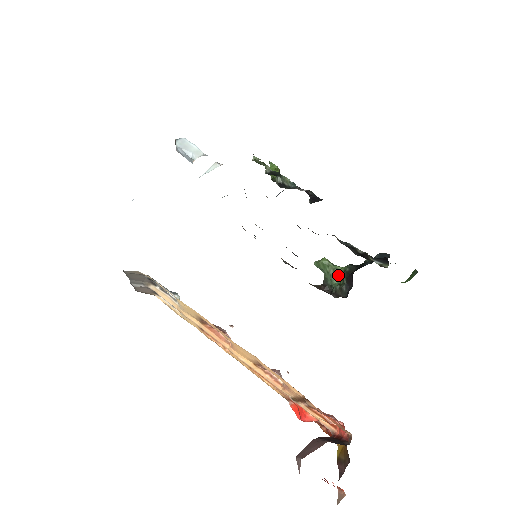
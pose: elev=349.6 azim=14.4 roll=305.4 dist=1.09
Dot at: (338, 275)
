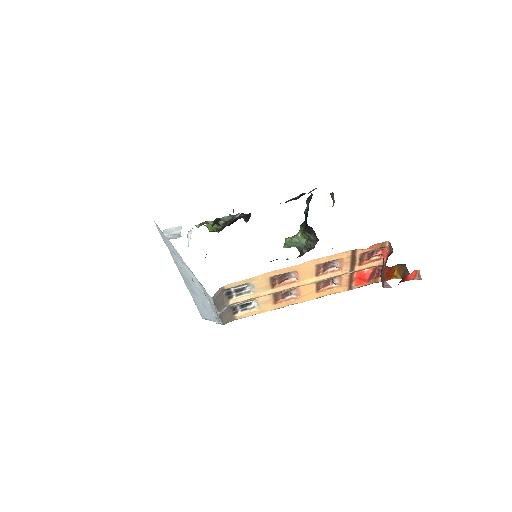
Dot at: (302, 237)
